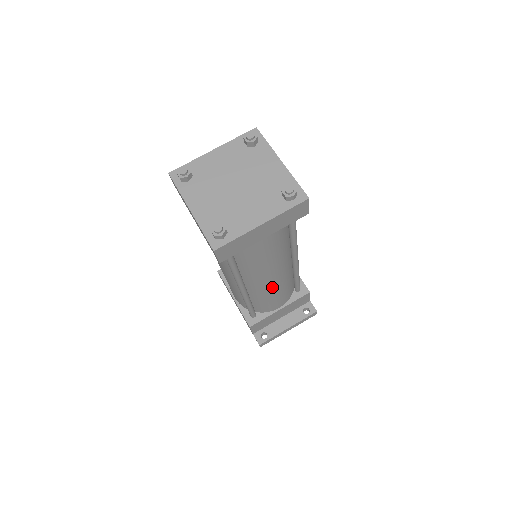
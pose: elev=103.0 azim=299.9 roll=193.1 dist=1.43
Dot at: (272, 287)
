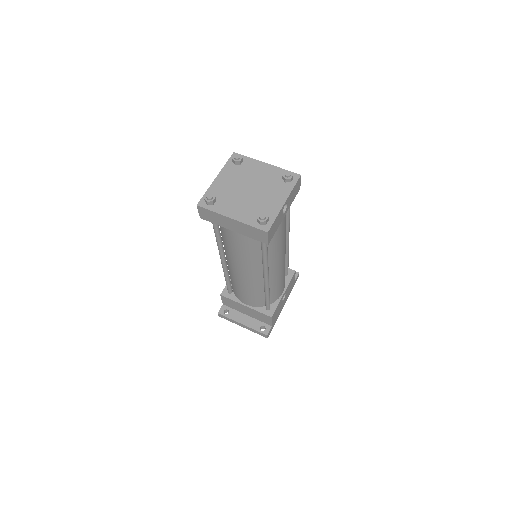
Dot at: (241, 279)
